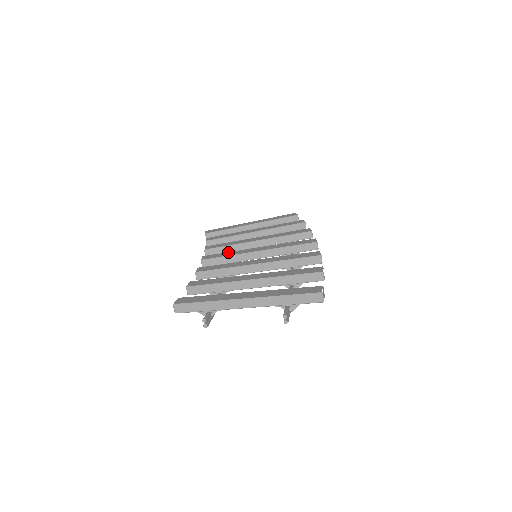
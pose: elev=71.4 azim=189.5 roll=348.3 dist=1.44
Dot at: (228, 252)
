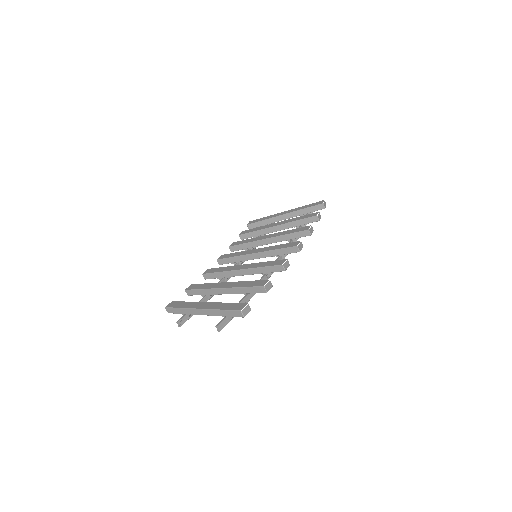
Dot at: (237, 252)
